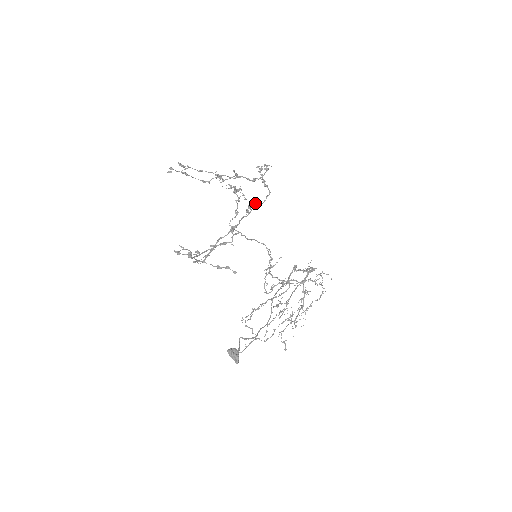
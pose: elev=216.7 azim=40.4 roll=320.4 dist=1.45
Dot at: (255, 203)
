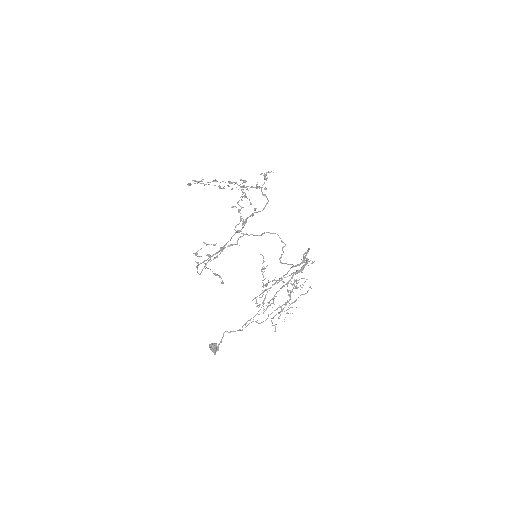
Dot at: (251, 215)
